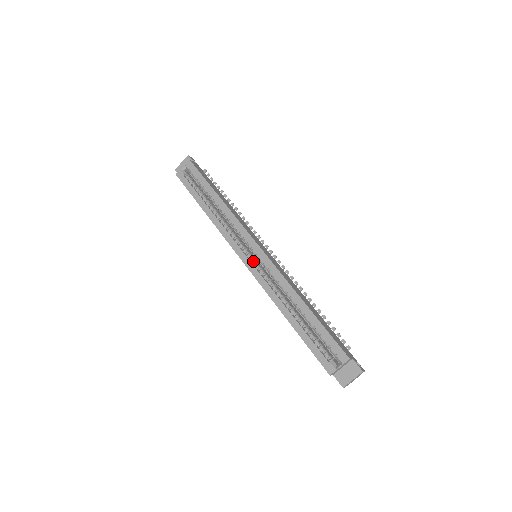
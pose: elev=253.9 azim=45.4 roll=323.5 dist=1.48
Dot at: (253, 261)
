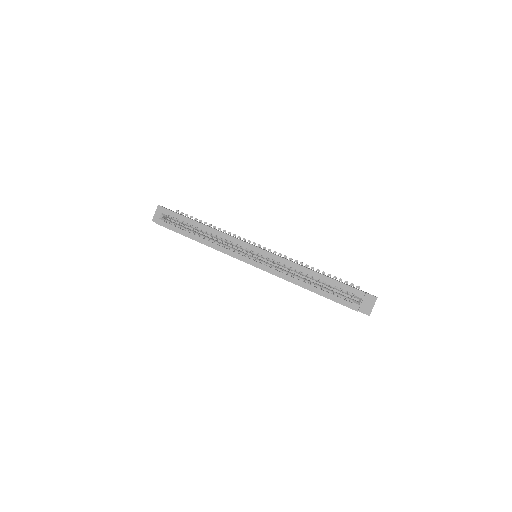
Dot at: (257, 260)
